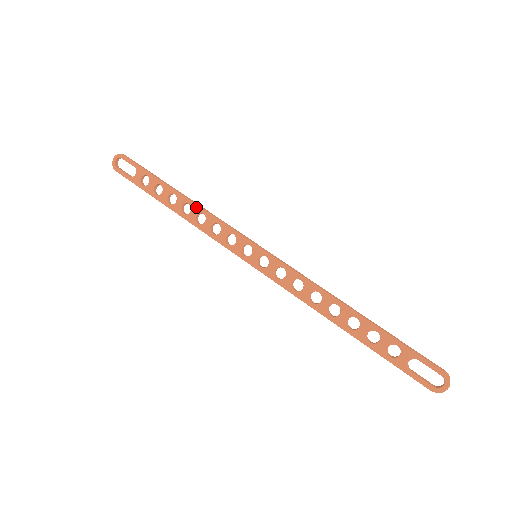
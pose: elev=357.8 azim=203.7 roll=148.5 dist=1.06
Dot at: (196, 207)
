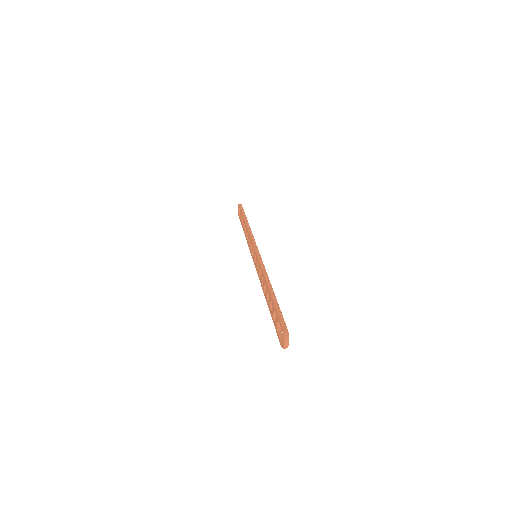
Dot at: (247, 229)
